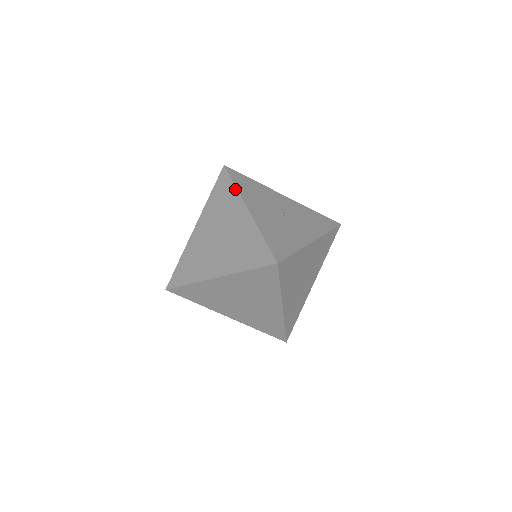
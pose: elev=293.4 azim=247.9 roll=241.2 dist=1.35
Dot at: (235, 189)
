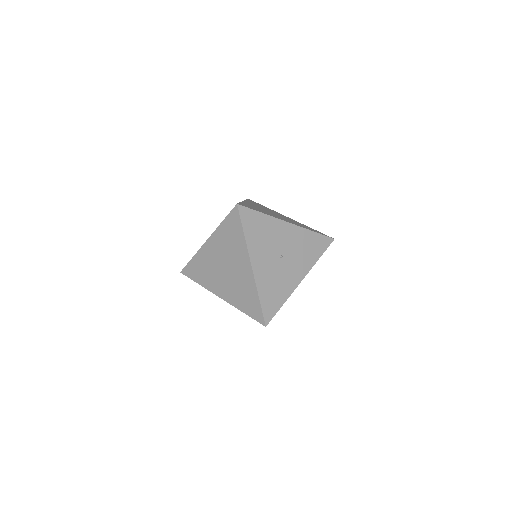
Dot at: (244, 239)
